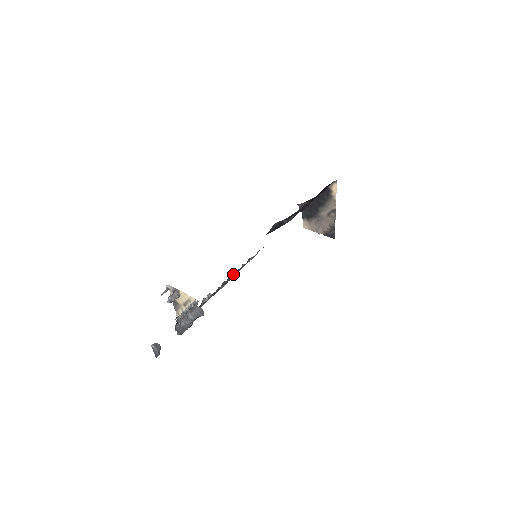
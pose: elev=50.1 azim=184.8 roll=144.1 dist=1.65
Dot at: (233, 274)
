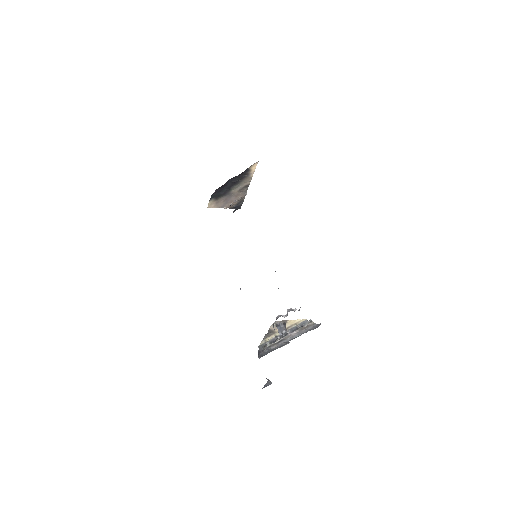
Dot at: occluded
